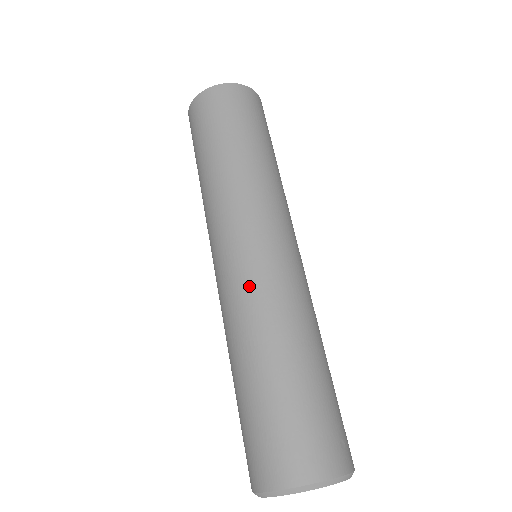
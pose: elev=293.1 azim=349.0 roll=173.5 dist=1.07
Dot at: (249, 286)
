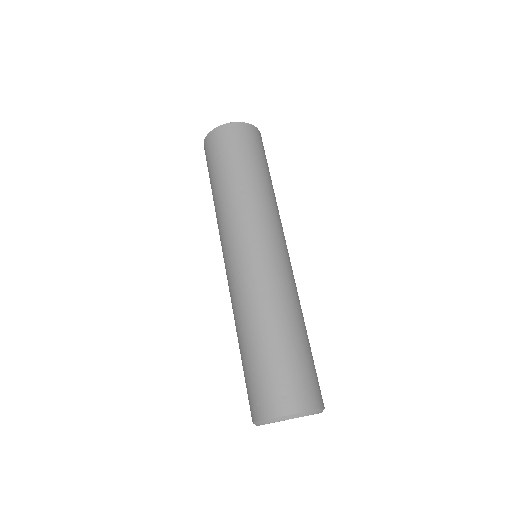
Dot at: (230, 291)
